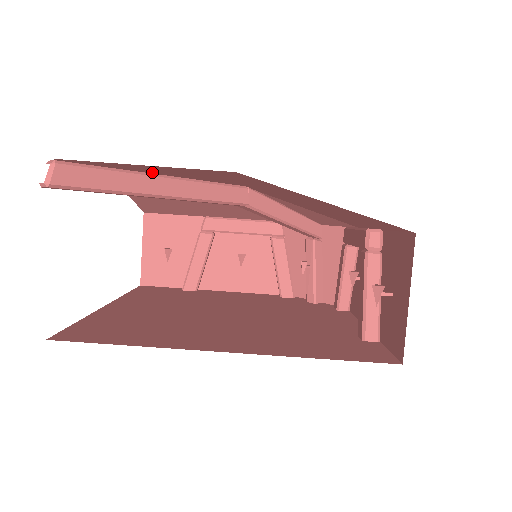
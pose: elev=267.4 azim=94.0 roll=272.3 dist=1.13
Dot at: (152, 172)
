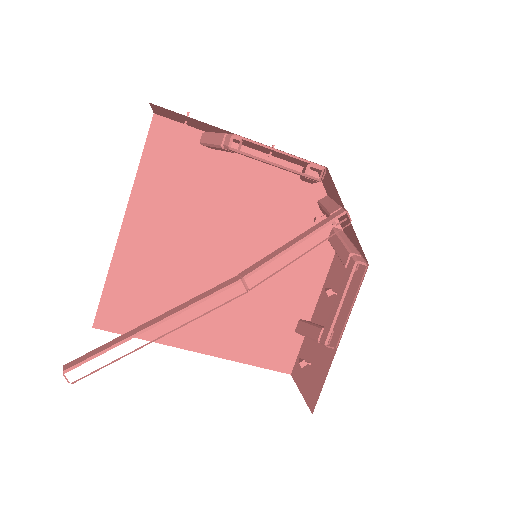
Dot at: occluded
